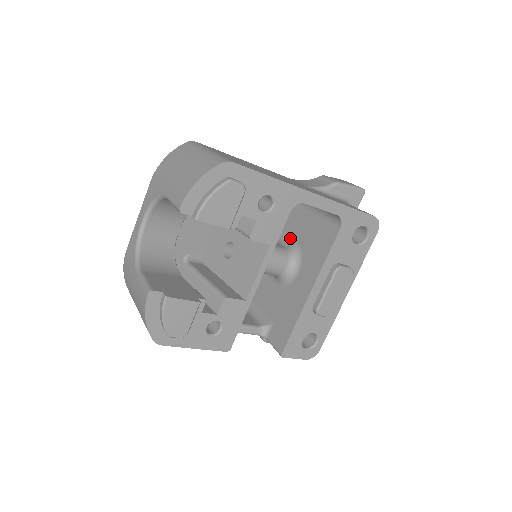
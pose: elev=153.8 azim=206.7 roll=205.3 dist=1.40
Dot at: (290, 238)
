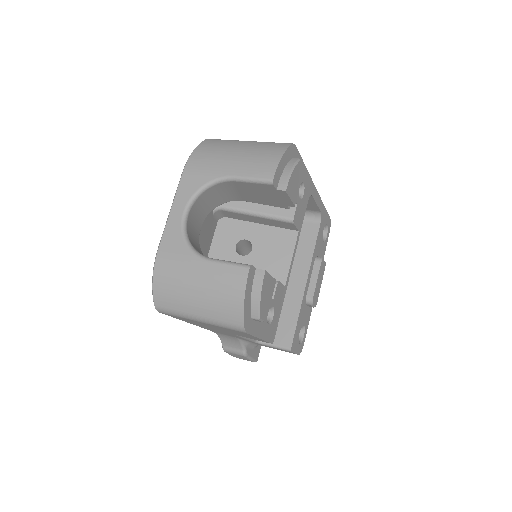
Dot at: occluded
